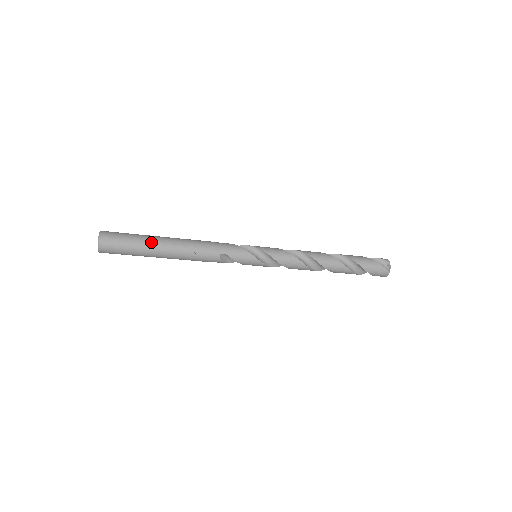
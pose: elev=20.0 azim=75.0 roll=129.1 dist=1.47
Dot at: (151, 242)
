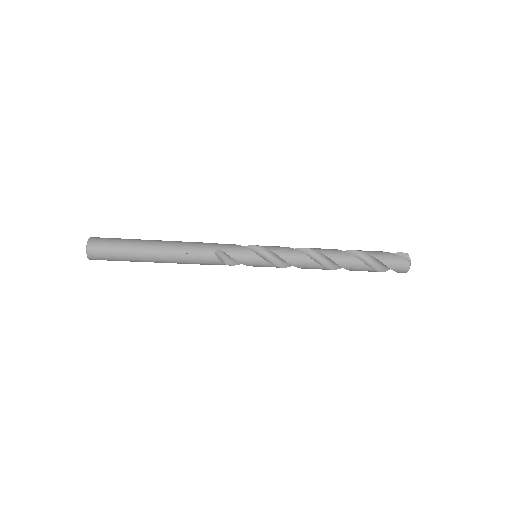
Dot at: (142, 242)
